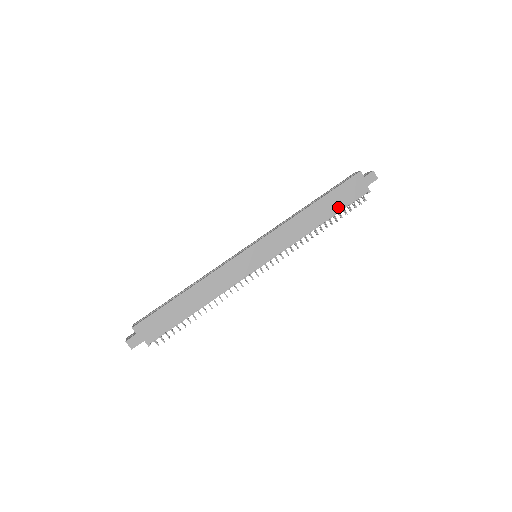
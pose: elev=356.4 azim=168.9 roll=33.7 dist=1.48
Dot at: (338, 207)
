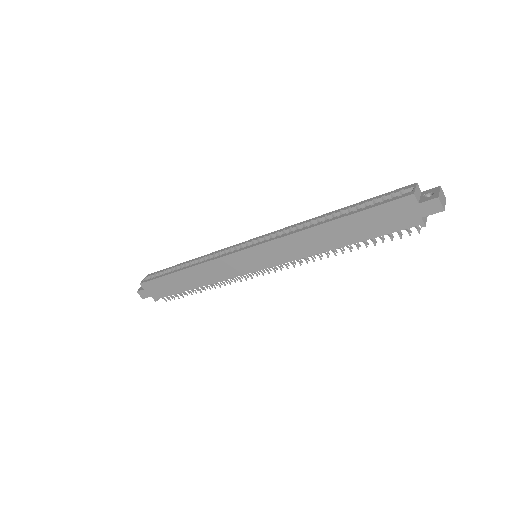
Dot at: (366, 234)
